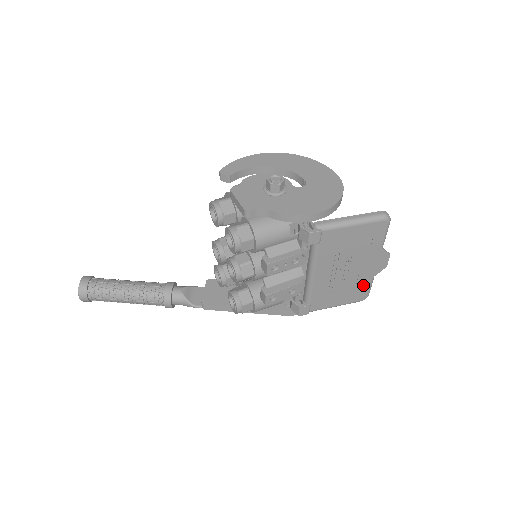
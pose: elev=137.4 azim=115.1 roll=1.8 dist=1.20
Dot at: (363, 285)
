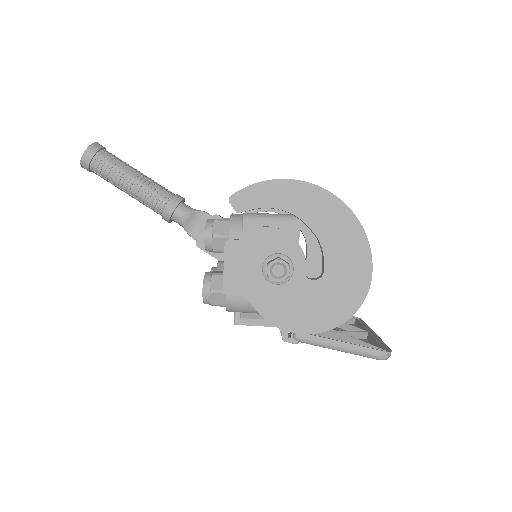
Dot at: occluded
